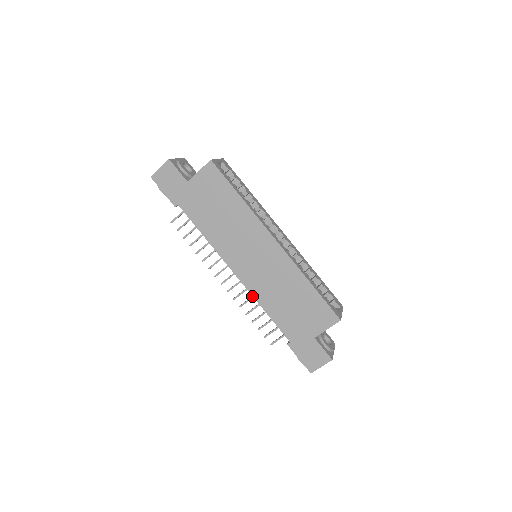
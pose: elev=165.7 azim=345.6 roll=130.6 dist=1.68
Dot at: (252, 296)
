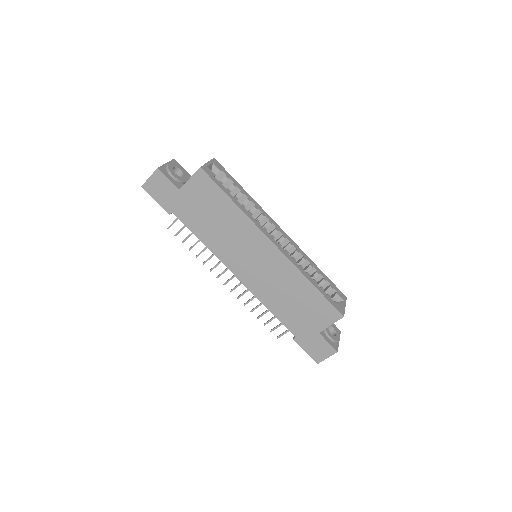
Dot at: occluded
